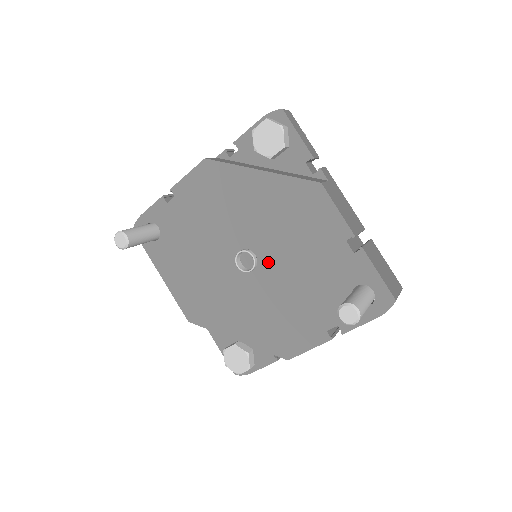
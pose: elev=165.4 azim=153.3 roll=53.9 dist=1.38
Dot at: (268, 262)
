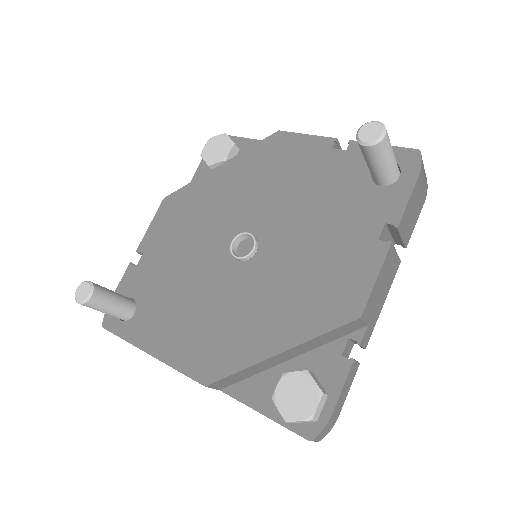
Dot at: (268, 229)
